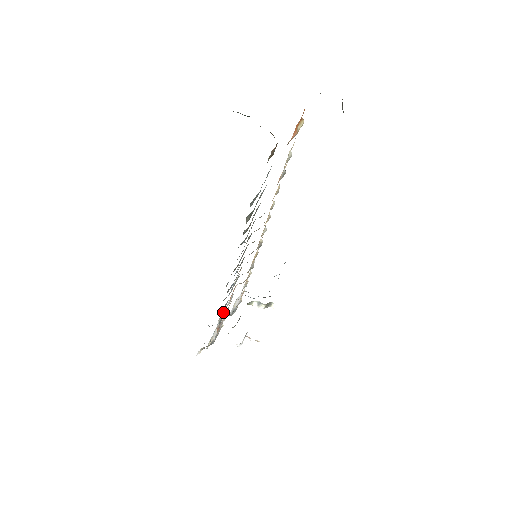
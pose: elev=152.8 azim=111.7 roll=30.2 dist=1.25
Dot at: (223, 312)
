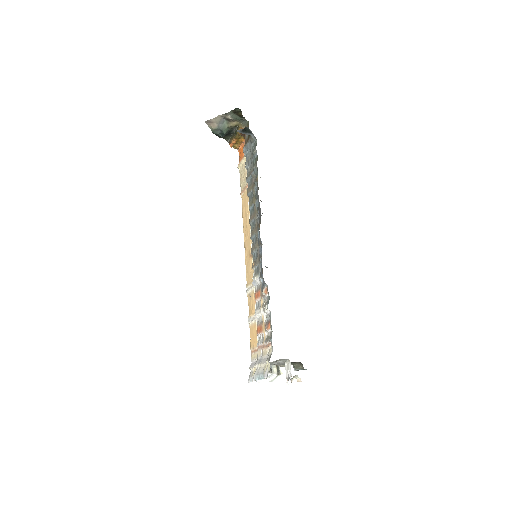
Dot at: (262, 306)
